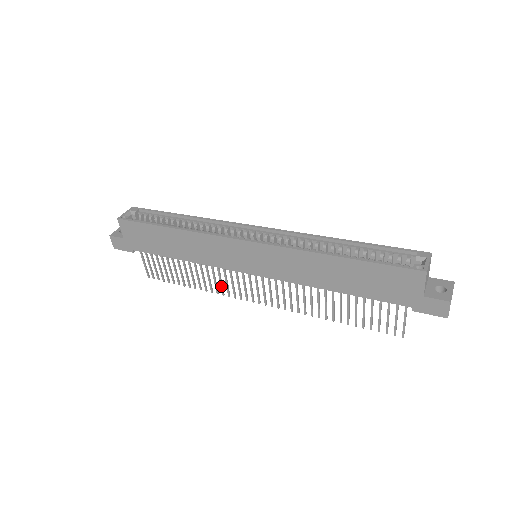
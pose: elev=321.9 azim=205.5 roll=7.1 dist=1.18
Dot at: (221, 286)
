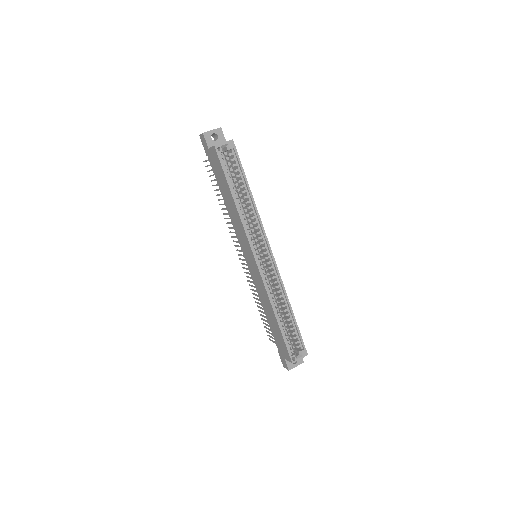
Dot at: (231, 228)
